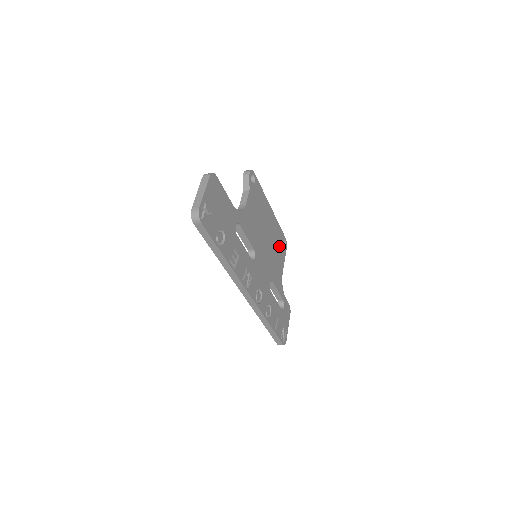
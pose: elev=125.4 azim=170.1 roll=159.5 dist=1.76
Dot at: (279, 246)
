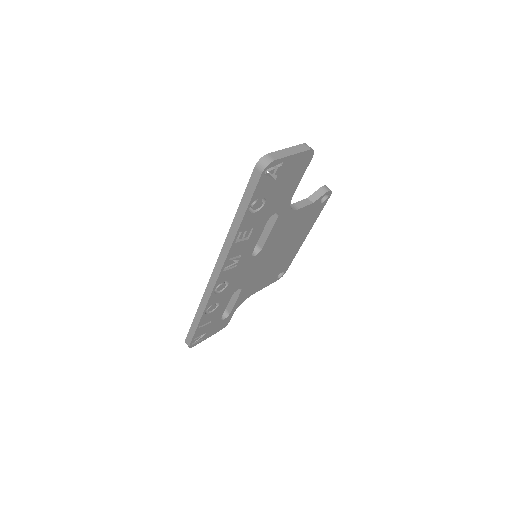
Dot at: (276, 271)
